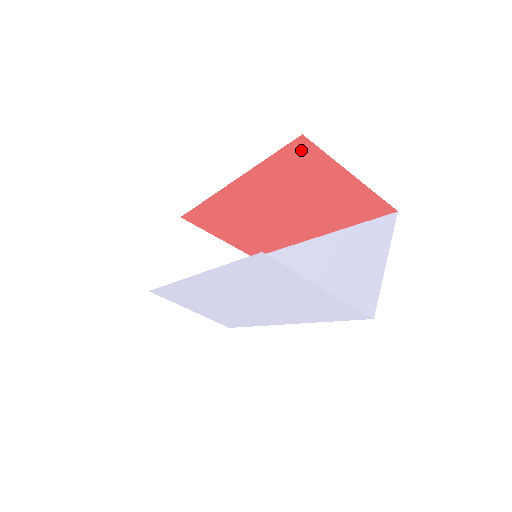
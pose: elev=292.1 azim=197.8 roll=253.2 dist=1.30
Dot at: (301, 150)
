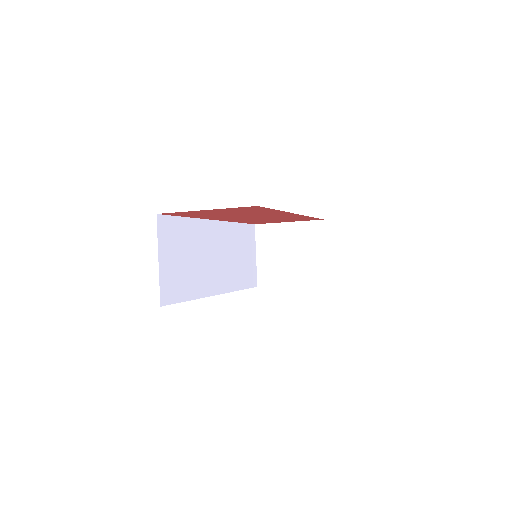
Dot at: (174, 214)
